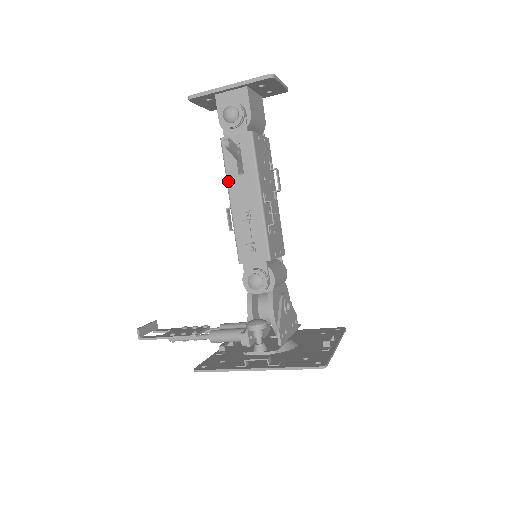
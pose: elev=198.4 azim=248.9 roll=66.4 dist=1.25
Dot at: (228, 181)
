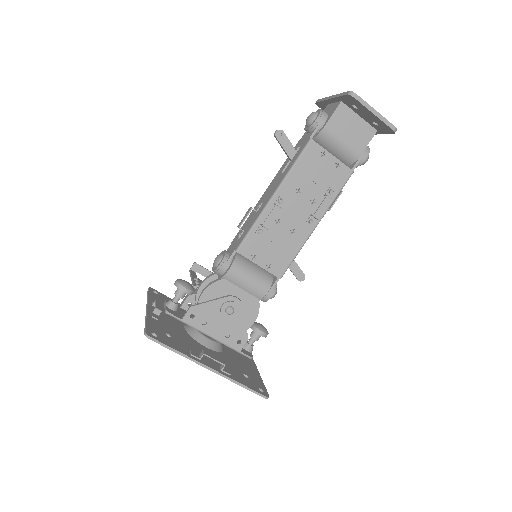
Dot at: (276, 175)
